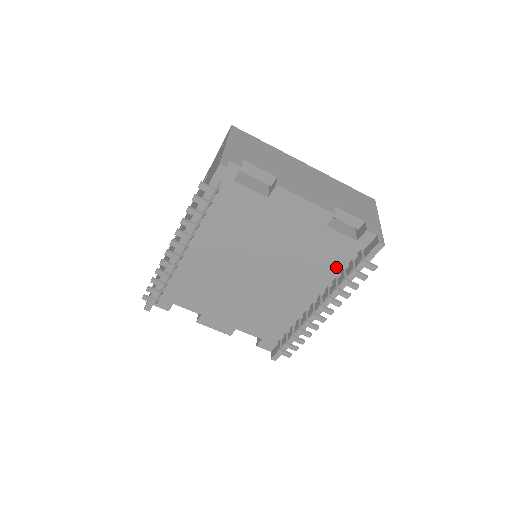
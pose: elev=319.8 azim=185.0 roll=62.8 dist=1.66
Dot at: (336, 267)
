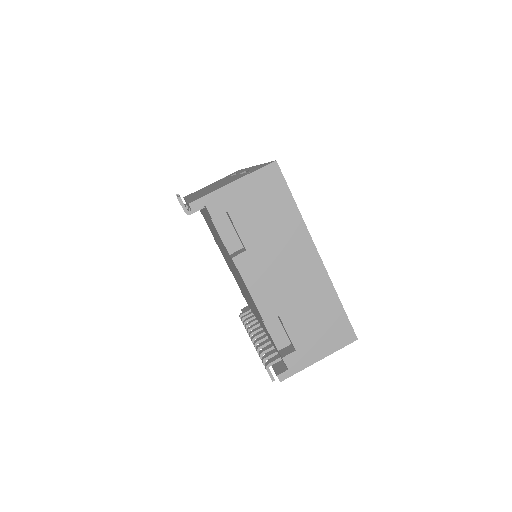
Dot at: occluded
